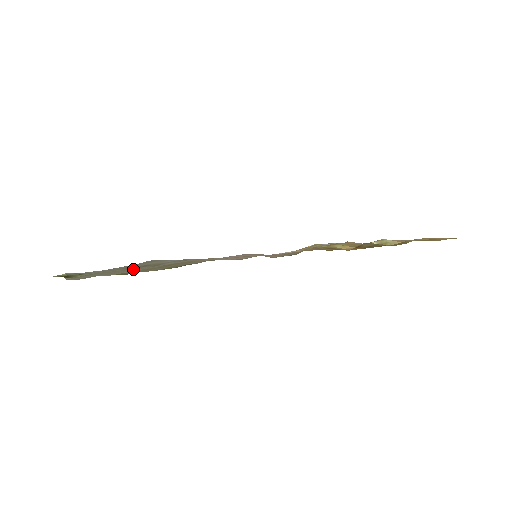
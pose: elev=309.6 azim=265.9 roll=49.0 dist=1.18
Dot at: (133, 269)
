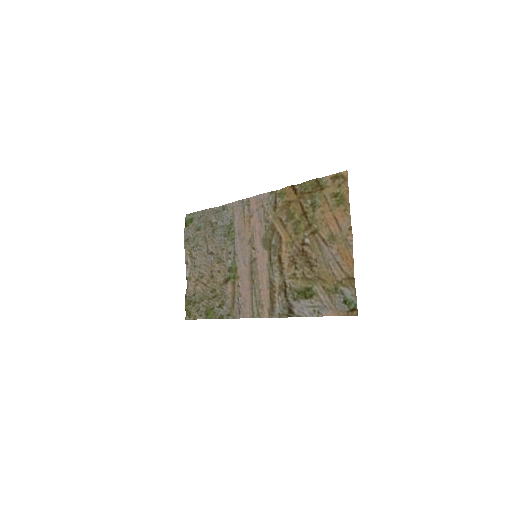
Dot at: (206, 231)
